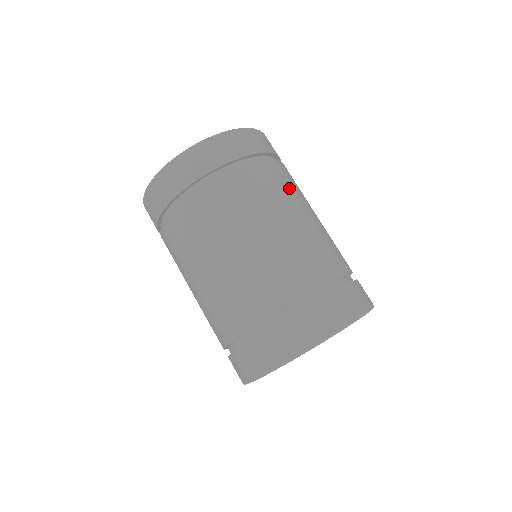
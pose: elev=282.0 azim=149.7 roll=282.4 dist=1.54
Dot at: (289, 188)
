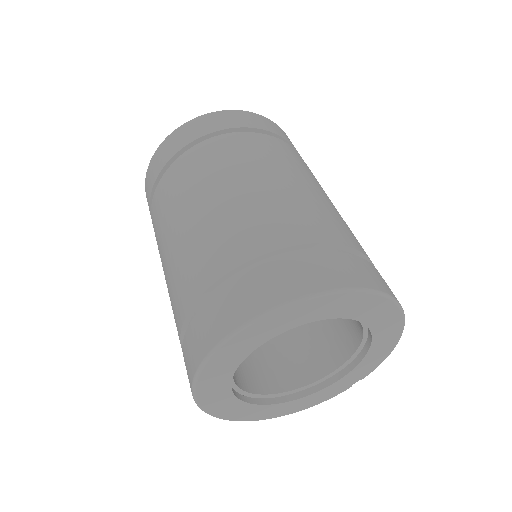
Dot at: occluded
